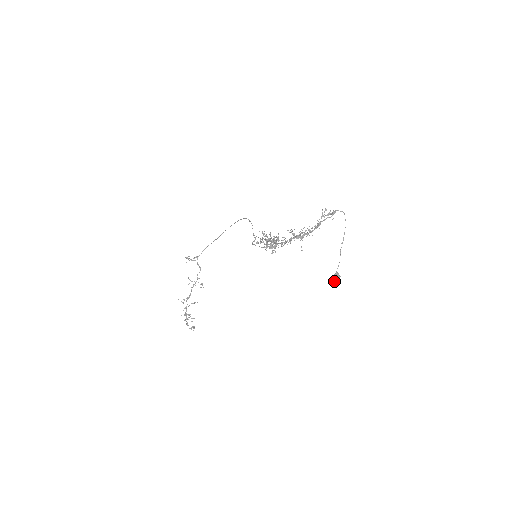
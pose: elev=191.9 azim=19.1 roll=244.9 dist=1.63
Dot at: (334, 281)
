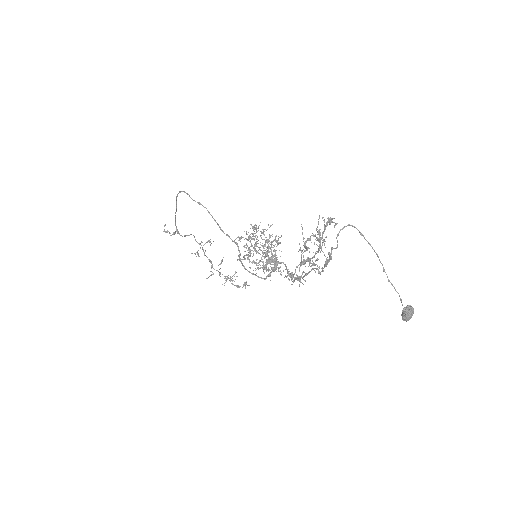
Dot at: (408, 319)
